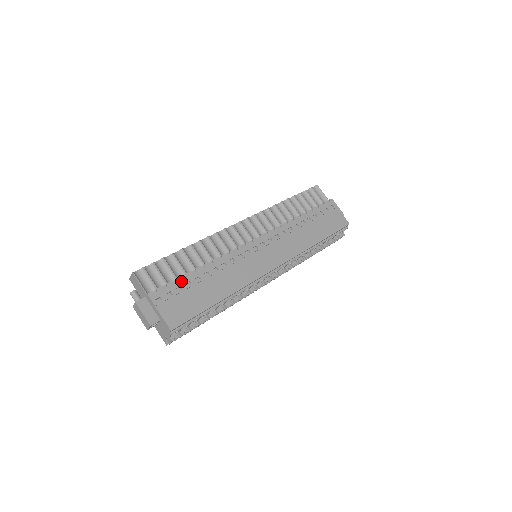
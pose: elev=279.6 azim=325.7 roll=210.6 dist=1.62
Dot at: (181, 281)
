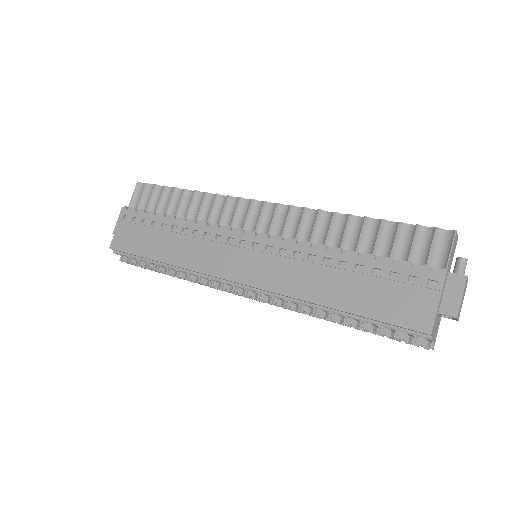
Dot at: (152, 216)
